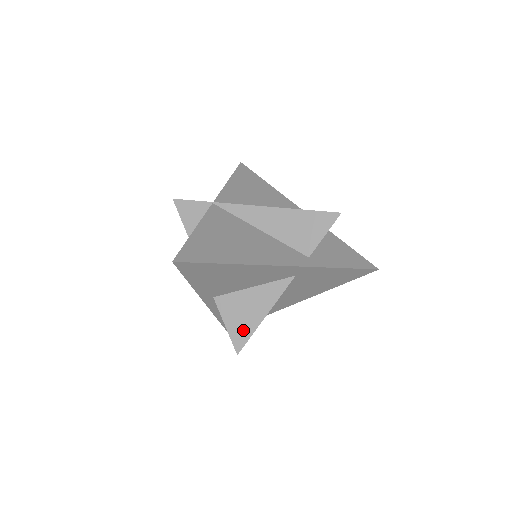
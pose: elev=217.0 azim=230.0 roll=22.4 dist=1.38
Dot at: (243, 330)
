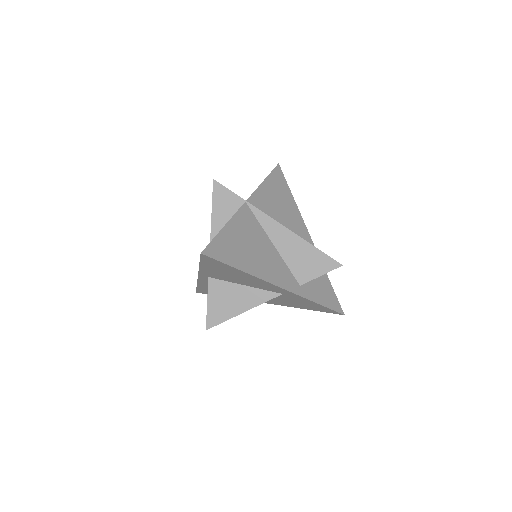
Dot at: (220, 314)
